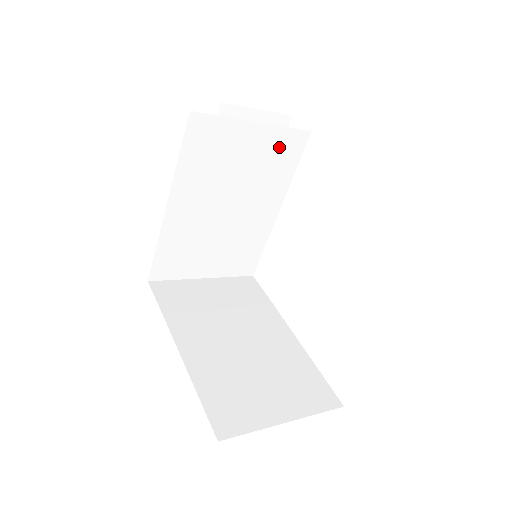
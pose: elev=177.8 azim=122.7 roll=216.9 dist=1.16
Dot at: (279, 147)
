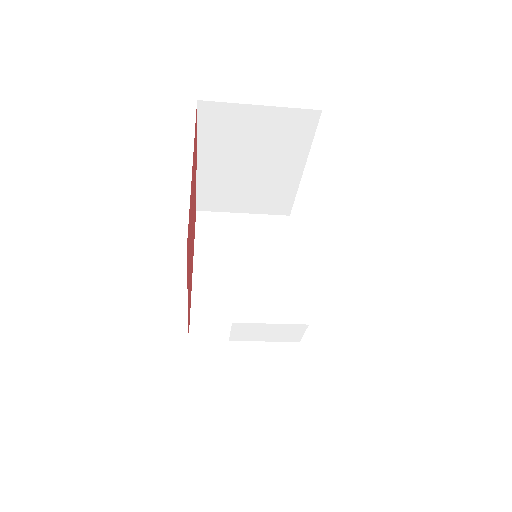
Dot at: (269, 227)
